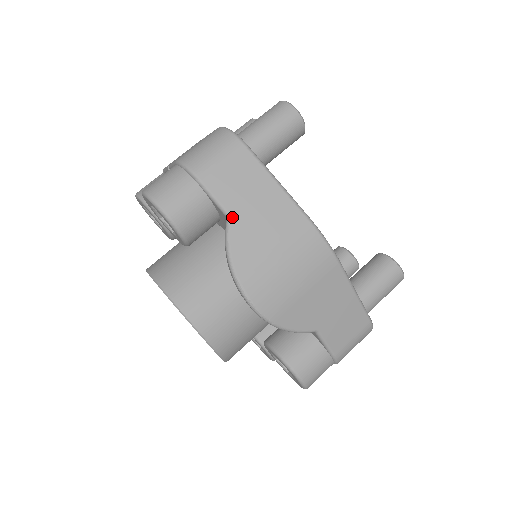
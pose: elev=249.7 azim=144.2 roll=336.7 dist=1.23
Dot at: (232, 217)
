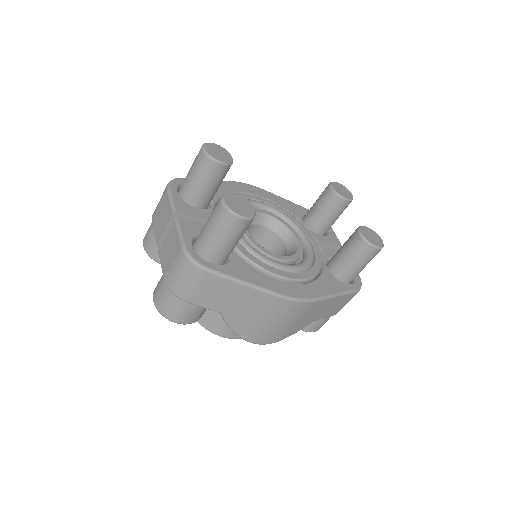
Dot at: (224, 314)
